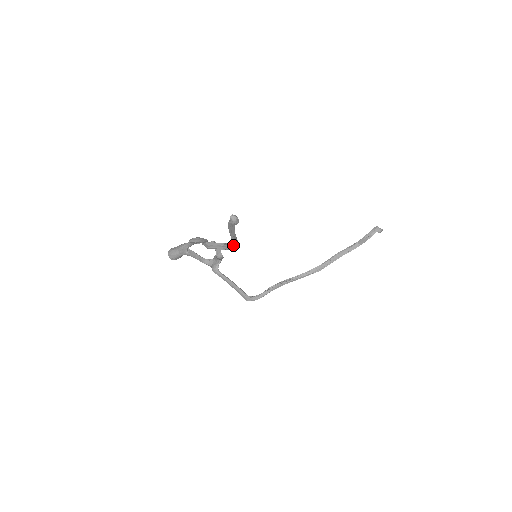
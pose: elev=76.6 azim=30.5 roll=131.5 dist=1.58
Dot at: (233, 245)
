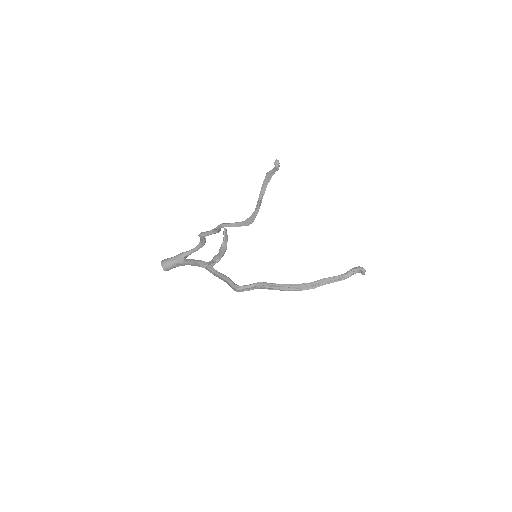
Dot at: (253, 213)
